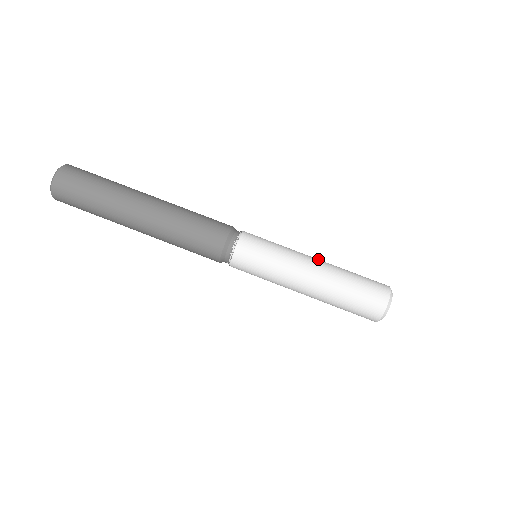
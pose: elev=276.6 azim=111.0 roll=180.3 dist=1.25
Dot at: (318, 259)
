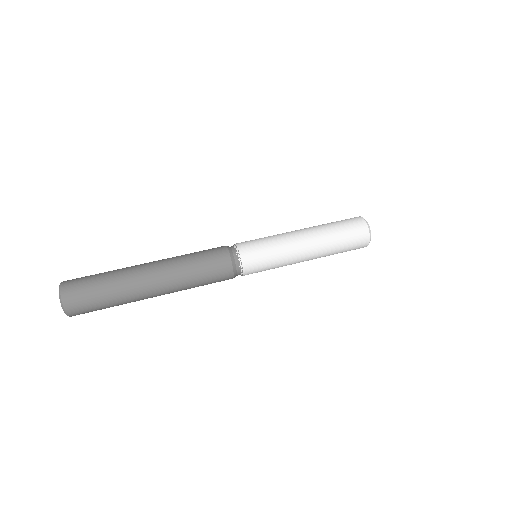
Dot at: occluded
